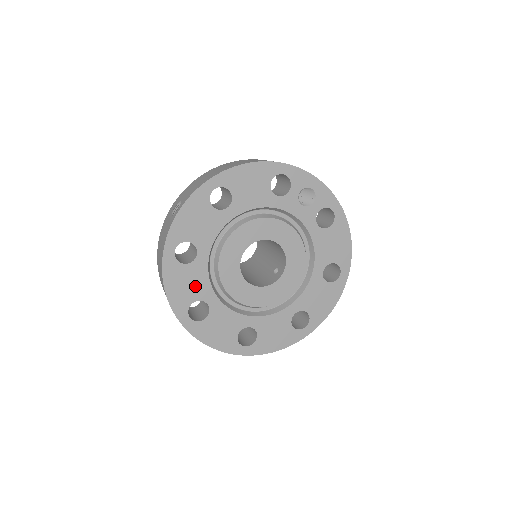
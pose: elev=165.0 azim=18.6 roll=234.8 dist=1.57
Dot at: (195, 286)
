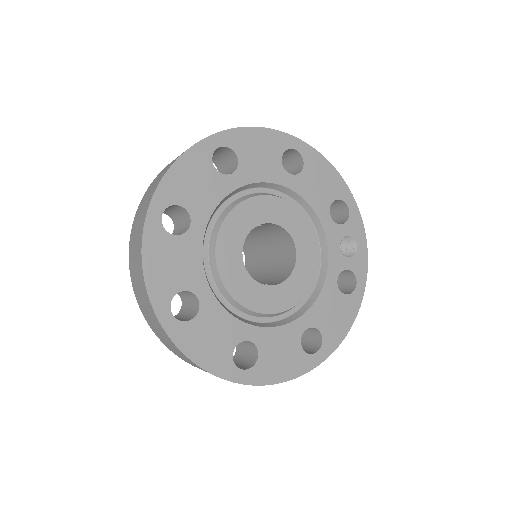
Dot at: (200, 195)
